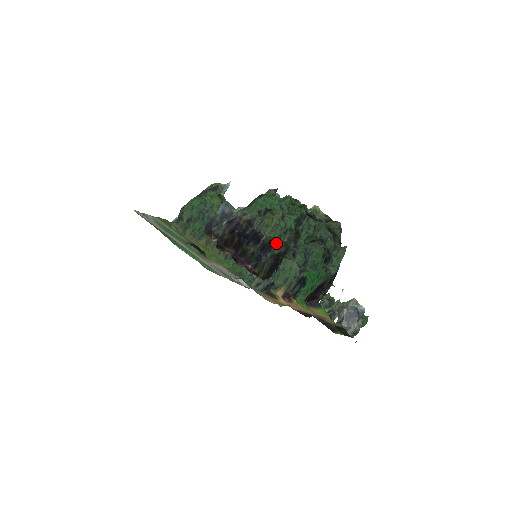
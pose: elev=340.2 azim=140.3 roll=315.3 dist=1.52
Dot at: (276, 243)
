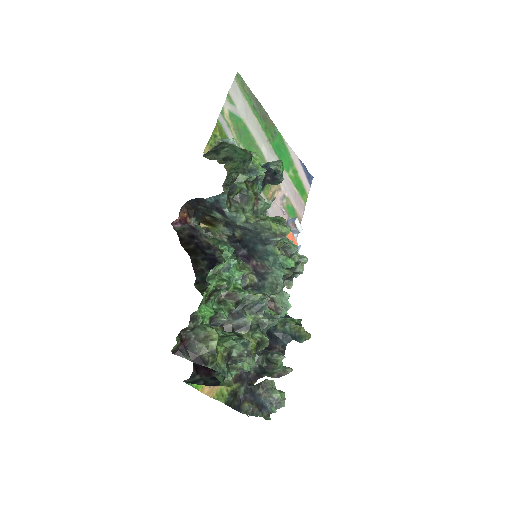
Dot at: occluded
